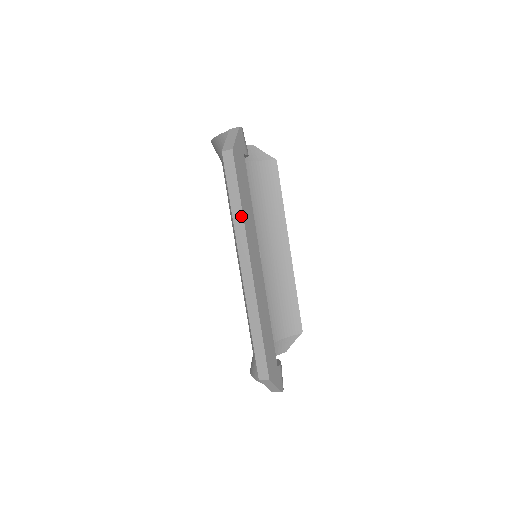
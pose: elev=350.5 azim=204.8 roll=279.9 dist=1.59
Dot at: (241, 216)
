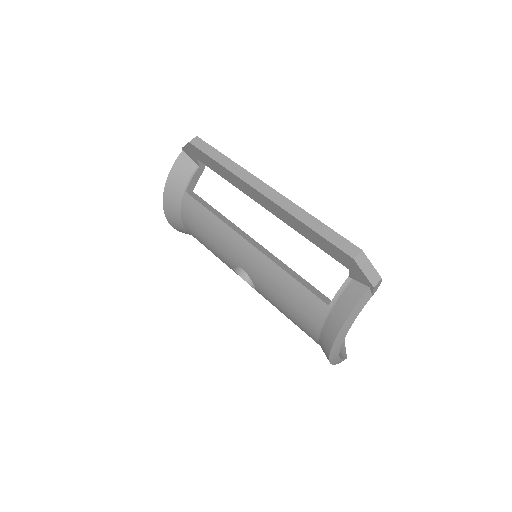
Dot at: (234, 164)
